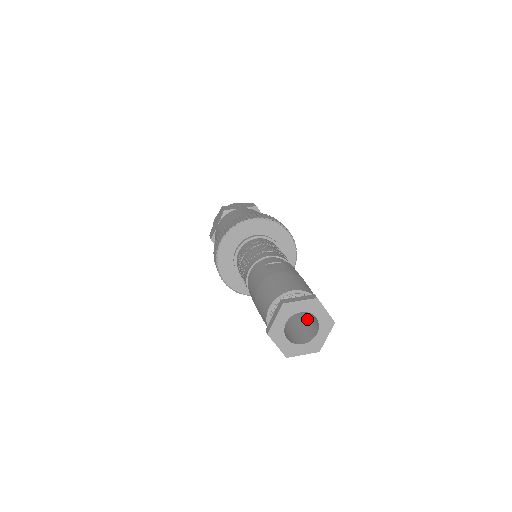
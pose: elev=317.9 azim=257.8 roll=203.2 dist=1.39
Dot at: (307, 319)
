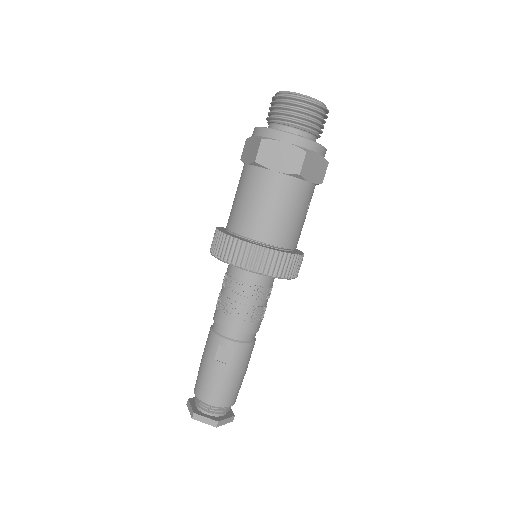
Dot at: occluded
